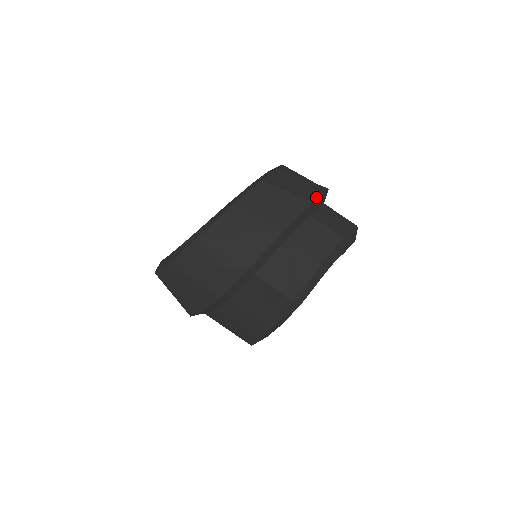
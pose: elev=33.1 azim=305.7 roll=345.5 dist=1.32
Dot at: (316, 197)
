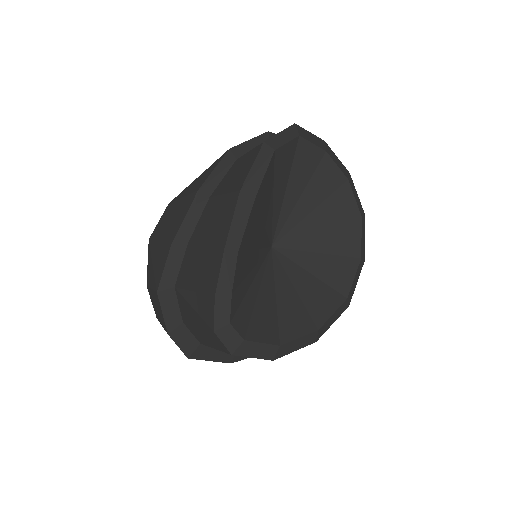
Dot at: occluded
